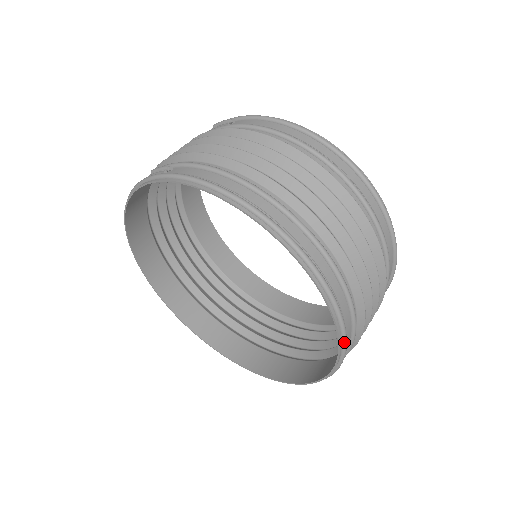
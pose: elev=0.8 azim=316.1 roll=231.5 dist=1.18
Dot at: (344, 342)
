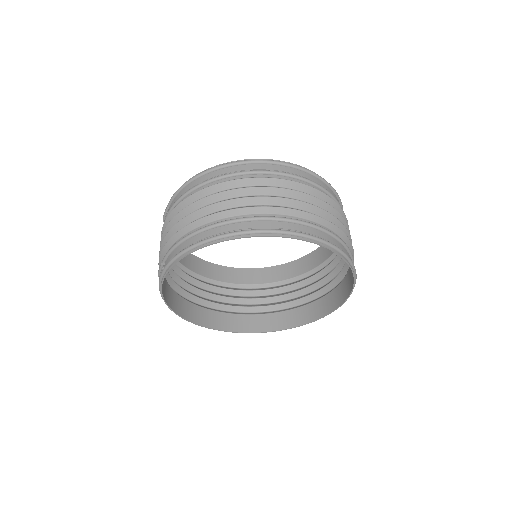
Dot at: (332, 246)
